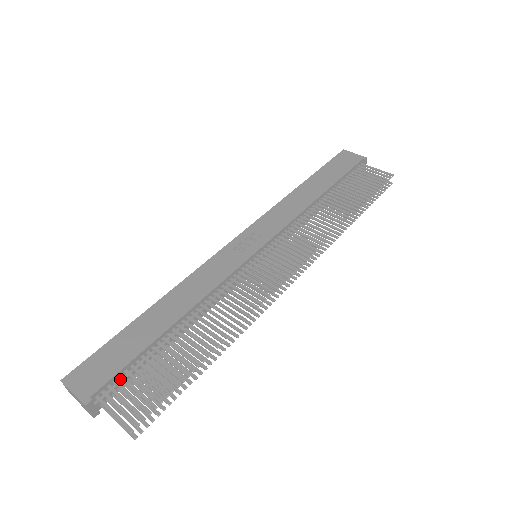
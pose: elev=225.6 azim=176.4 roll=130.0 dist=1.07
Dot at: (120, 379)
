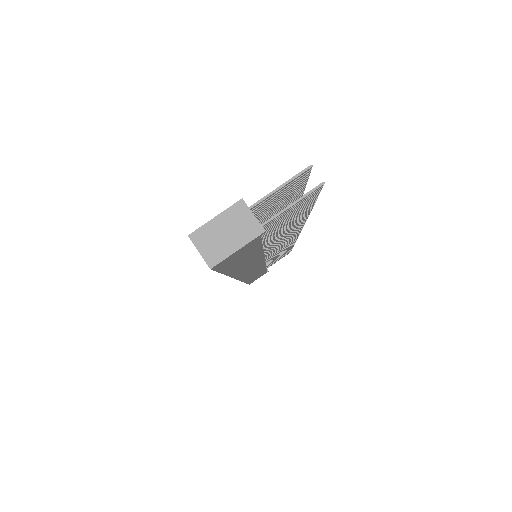
Dot at: occluded
